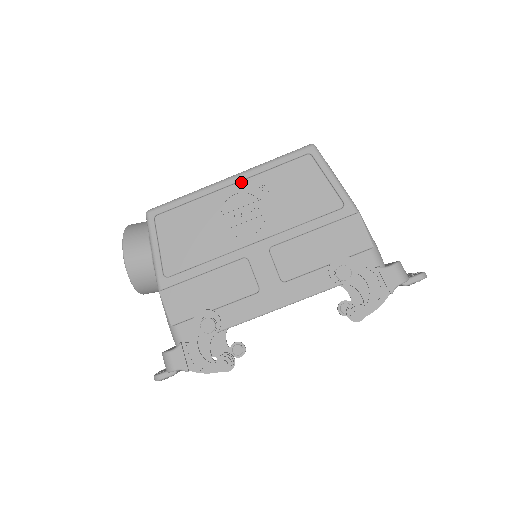
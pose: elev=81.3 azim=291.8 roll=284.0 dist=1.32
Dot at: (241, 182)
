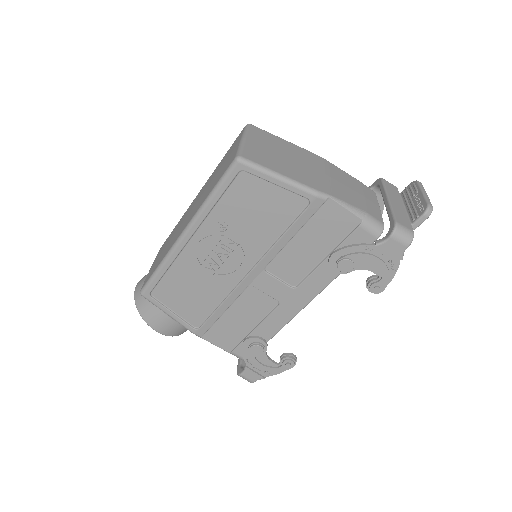
Dot at: (197, 231)
